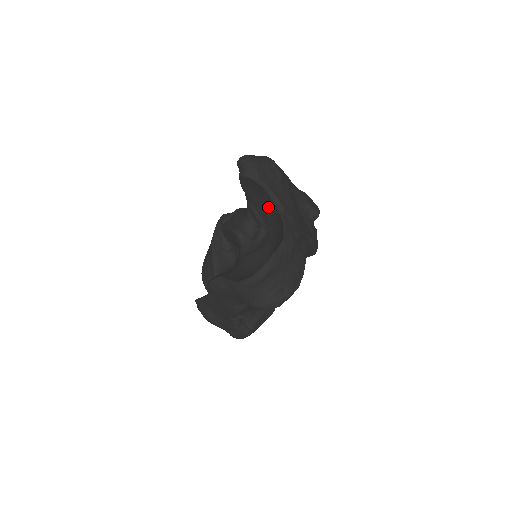
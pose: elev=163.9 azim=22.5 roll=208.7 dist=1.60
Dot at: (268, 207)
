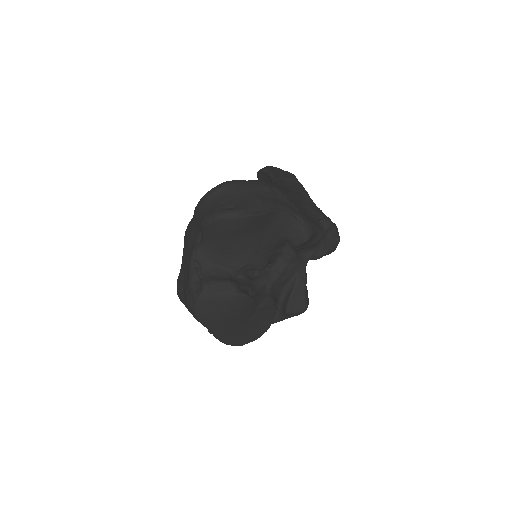
Dot at: occluded
